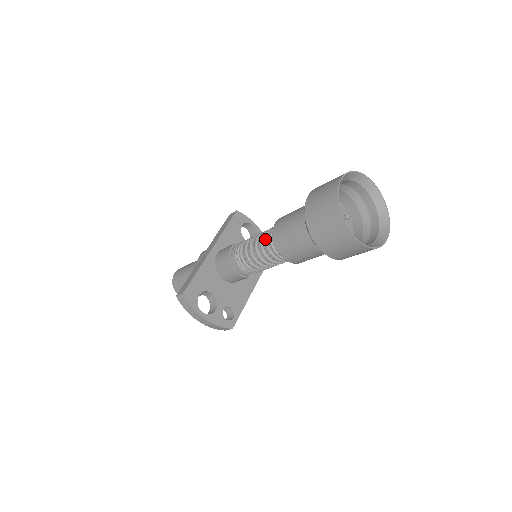
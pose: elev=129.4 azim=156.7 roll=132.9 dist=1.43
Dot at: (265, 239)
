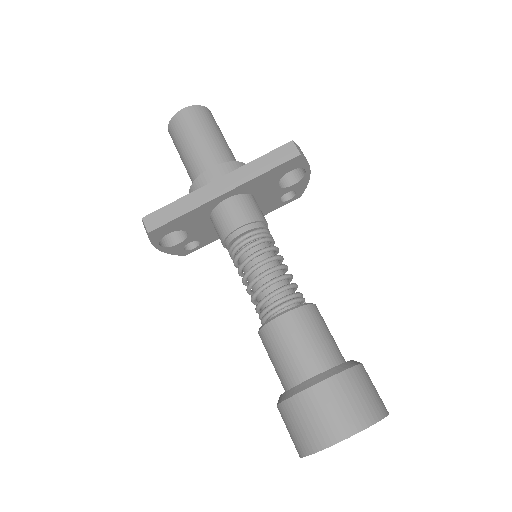
Dot at: (264, 300)
